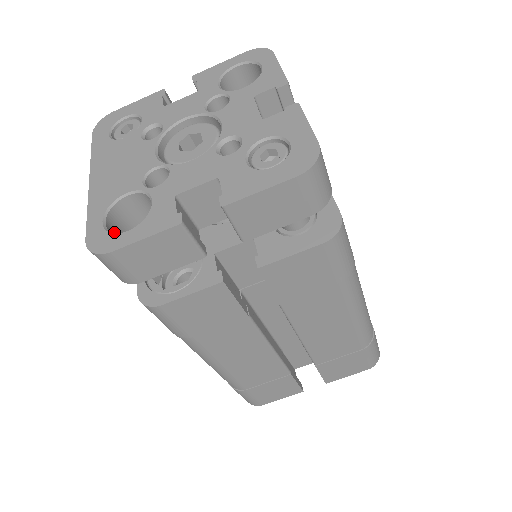
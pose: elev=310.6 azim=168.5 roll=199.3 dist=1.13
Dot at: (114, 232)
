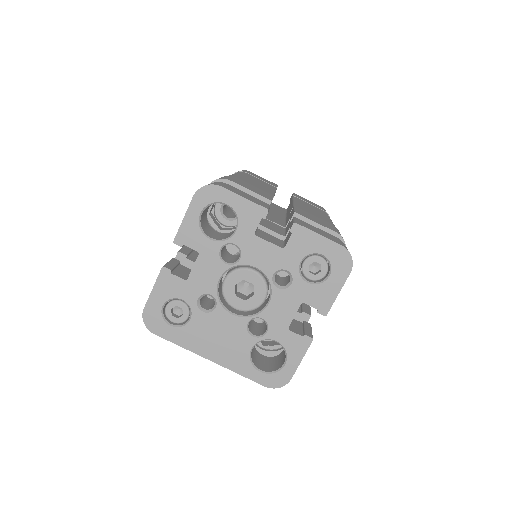
Dot at: (262, 366)
